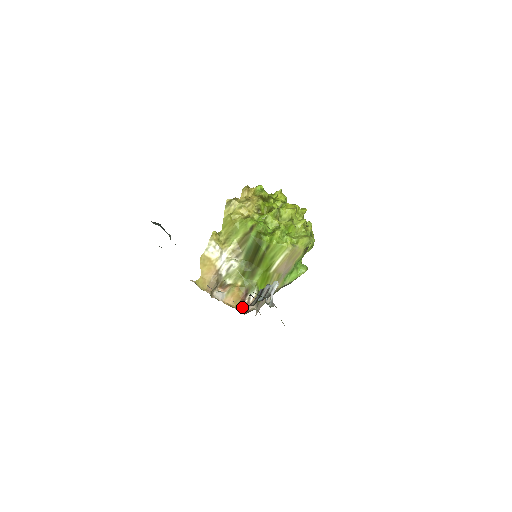
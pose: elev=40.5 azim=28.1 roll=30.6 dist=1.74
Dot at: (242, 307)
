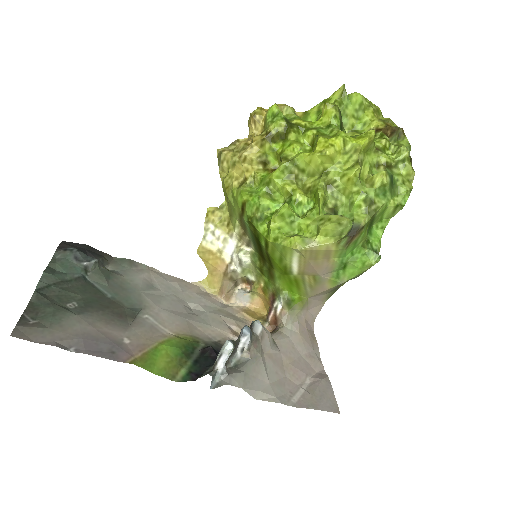
Dot at: (268, 320)
